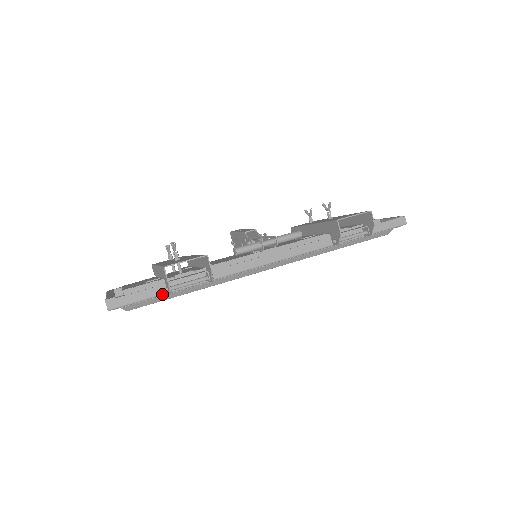
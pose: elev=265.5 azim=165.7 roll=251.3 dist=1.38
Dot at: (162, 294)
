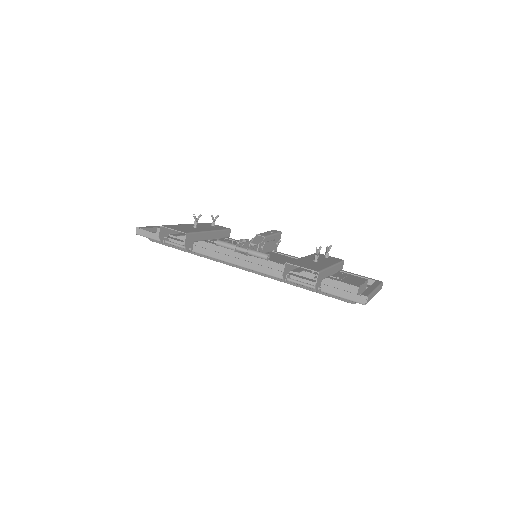
Dot at: occluded
